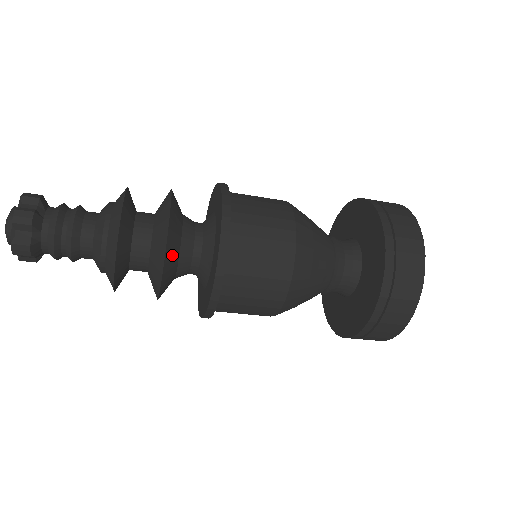
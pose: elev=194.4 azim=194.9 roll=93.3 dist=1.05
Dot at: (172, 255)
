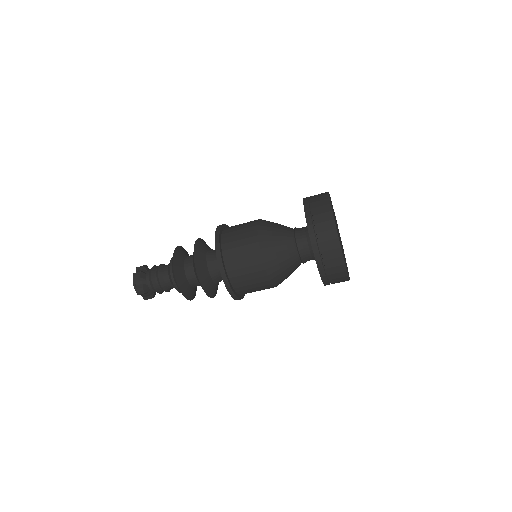
Dot at: (201, 267)
